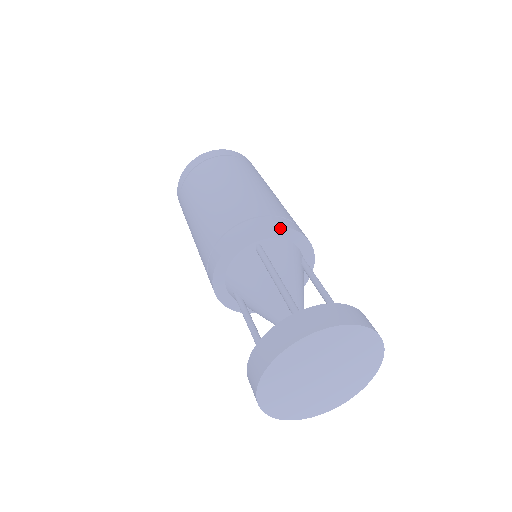
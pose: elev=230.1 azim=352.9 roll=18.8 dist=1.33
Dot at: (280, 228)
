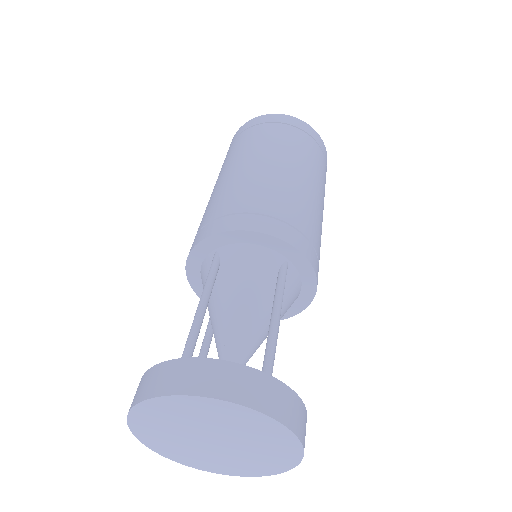
Dot at: (237, 232)
